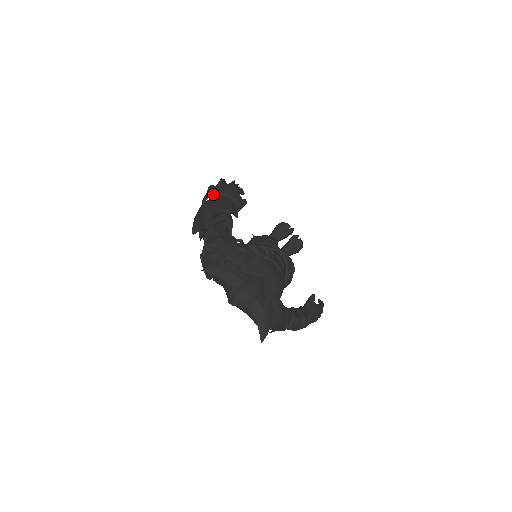
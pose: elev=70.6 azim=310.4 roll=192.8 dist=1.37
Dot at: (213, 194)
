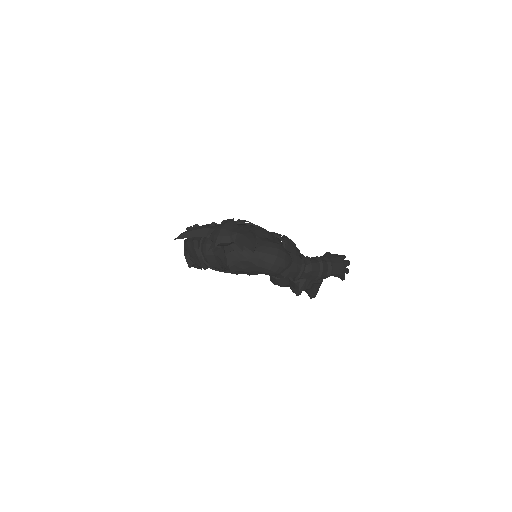
Dot at: occluded
